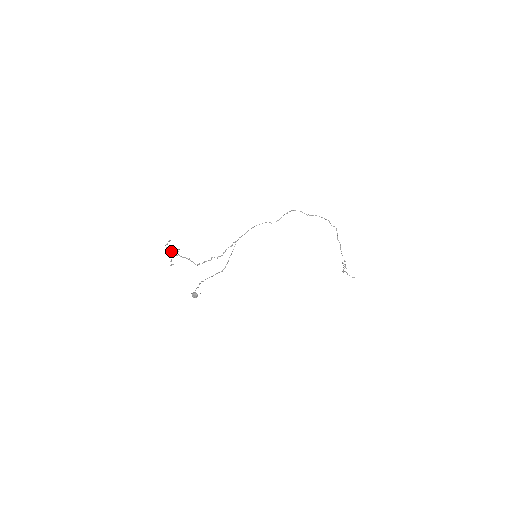
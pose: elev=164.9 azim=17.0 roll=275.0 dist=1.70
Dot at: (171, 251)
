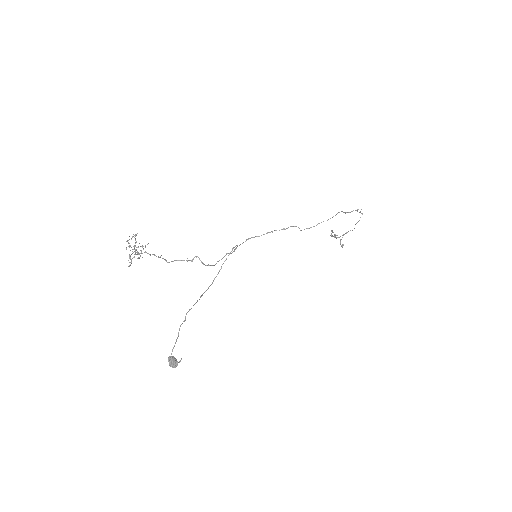
Dot at: (136, 254)
